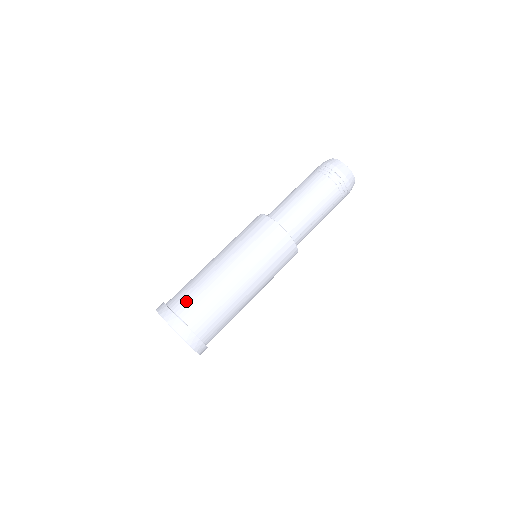
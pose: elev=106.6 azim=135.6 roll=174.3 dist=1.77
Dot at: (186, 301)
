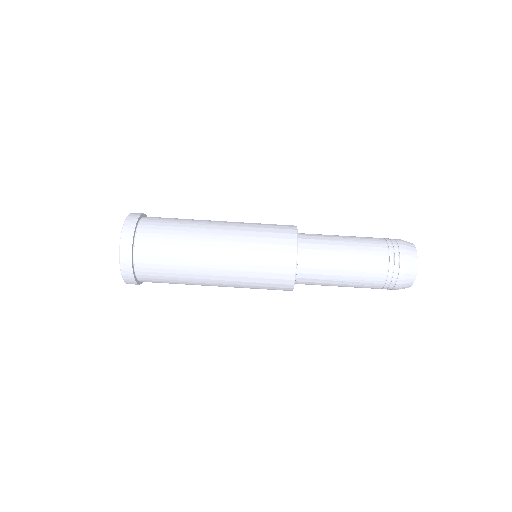
Dot at: (155, 232)
